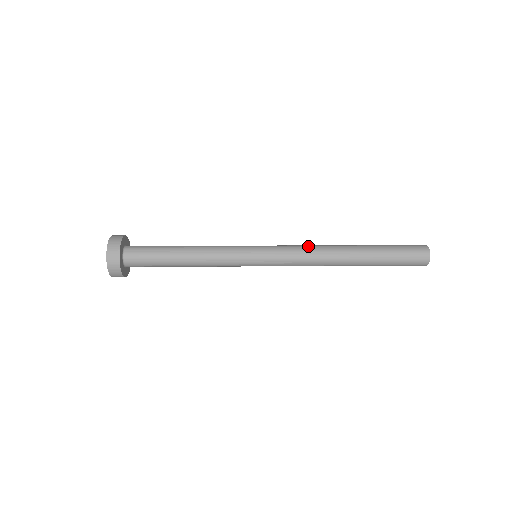
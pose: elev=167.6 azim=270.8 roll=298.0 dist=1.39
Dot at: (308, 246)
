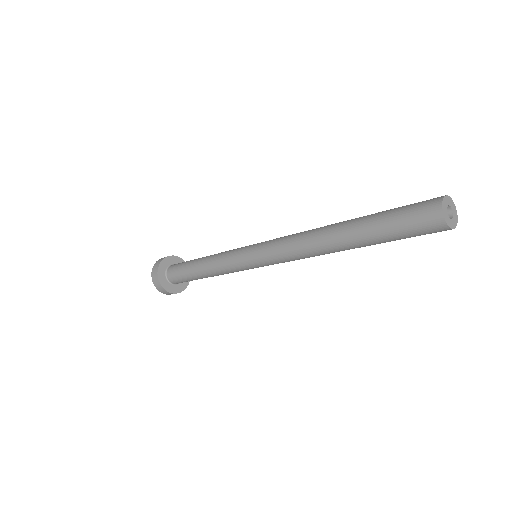
Dot at: (298, 233)
